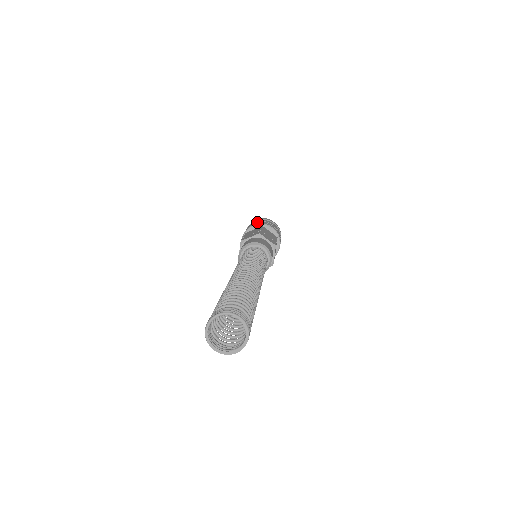
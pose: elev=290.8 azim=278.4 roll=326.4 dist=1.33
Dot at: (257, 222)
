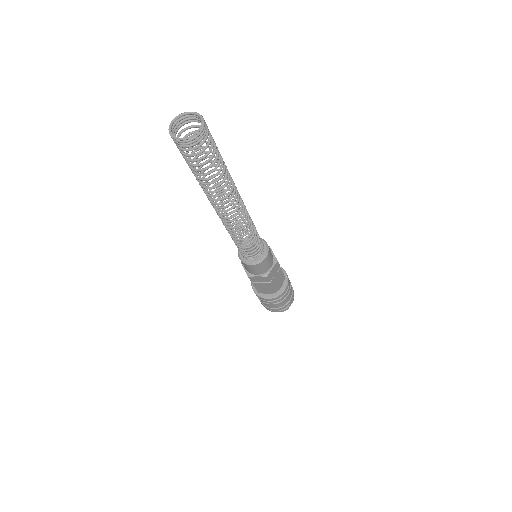
Dot at: occluded
